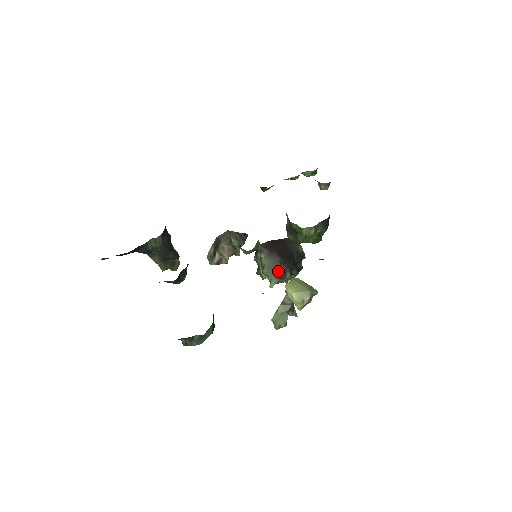
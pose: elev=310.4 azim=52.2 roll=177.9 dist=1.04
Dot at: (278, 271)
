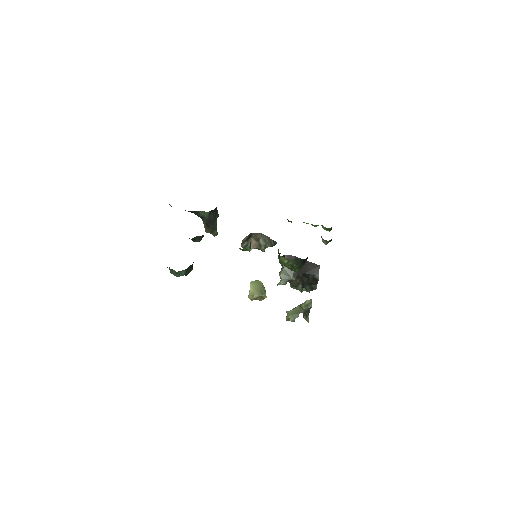
Dot at: (288, 278)
